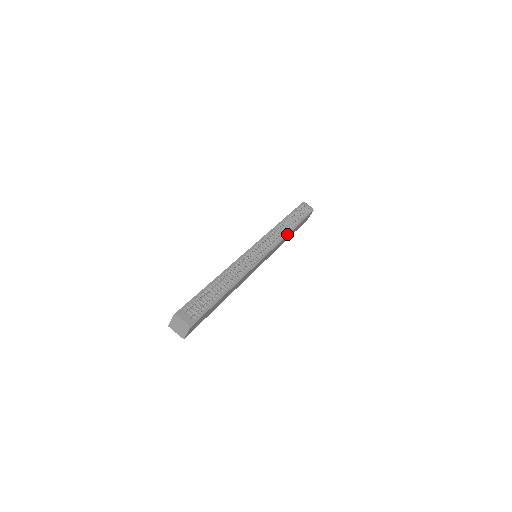
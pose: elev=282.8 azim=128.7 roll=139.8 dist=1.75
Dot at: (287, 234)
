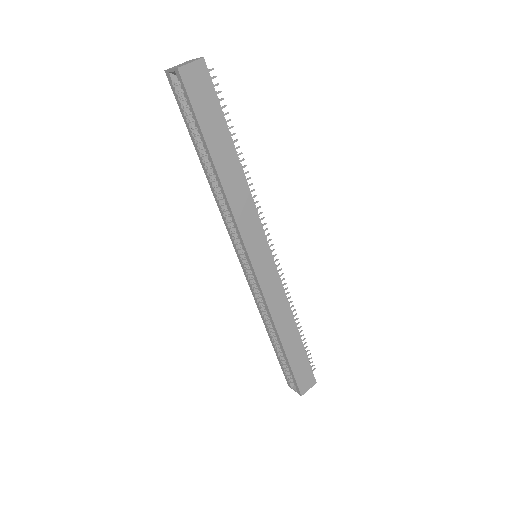
Dot at: (291, 312)
